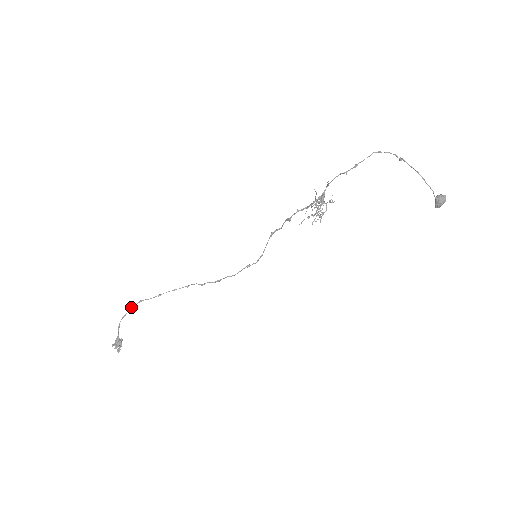
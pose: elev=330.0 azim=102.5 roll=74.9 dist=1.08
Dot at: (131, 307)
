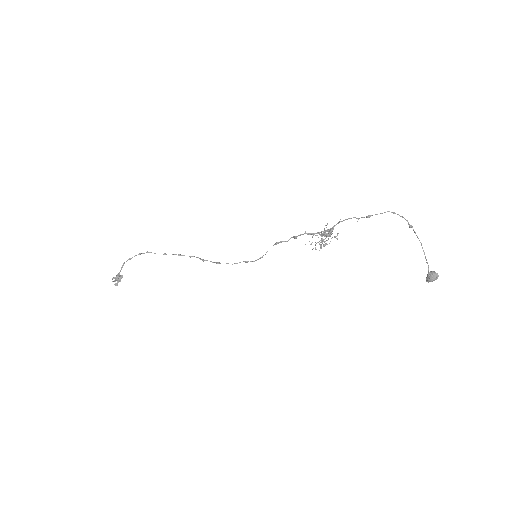
Dot at: (139, 254)
